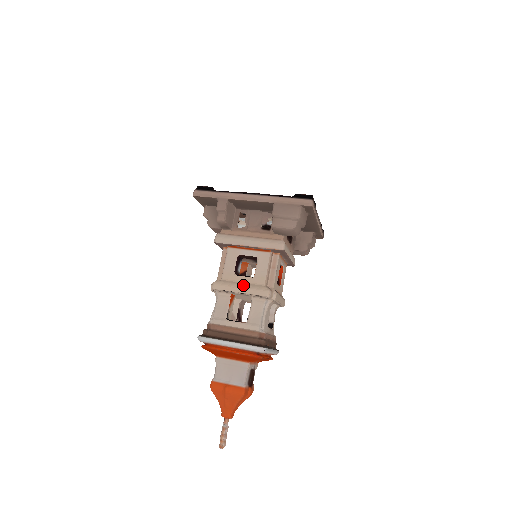
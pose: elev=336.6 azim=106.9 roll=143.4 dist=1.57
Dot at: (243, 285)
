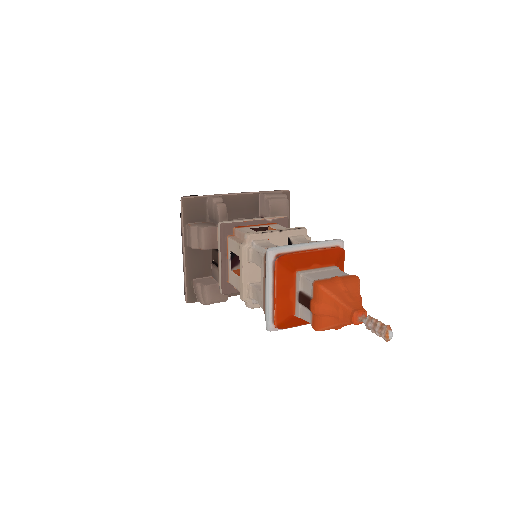
Dot at: occluded
